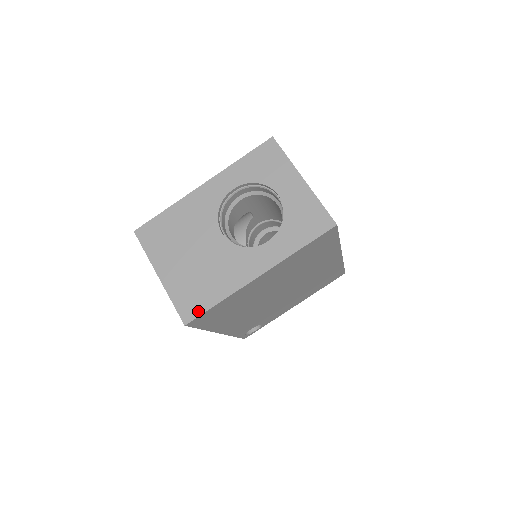
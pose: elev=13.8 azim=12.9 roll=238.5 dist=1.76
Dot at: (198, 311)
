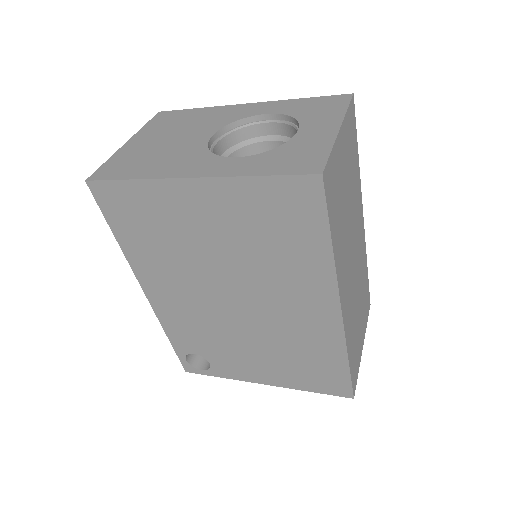
Dot at: (109, 176)
